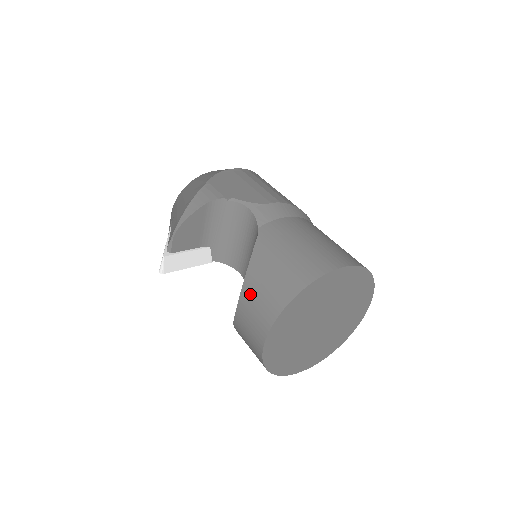
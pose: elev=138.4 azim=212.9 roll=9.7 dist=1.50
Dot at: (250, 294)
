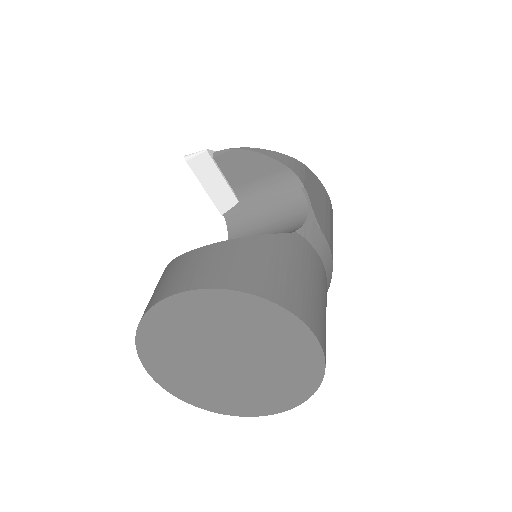
Dot at: (224, 251)
